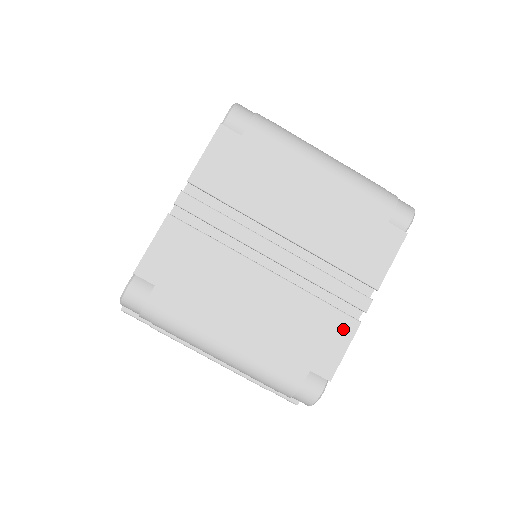
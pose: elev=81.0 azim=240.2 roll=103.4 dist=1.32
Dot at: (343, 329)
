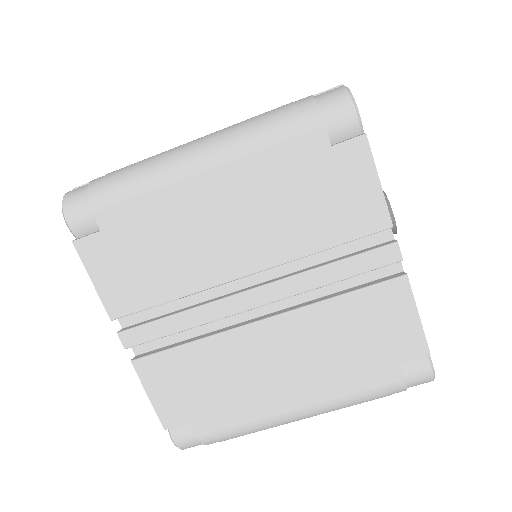
Dot at: (394, 299)
